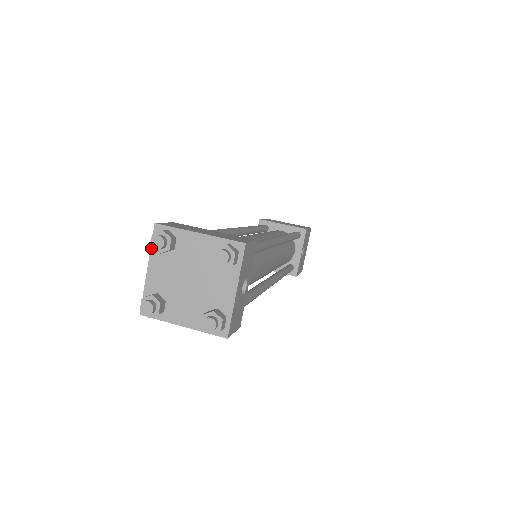
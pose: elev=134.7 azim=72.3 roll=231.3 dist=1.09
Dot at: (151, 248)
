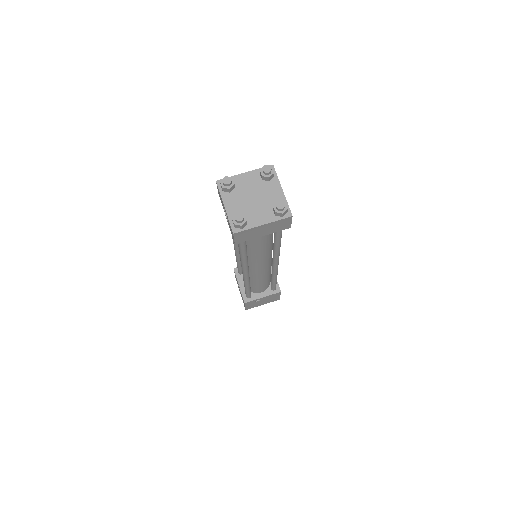
Dot at: (221, 194)
